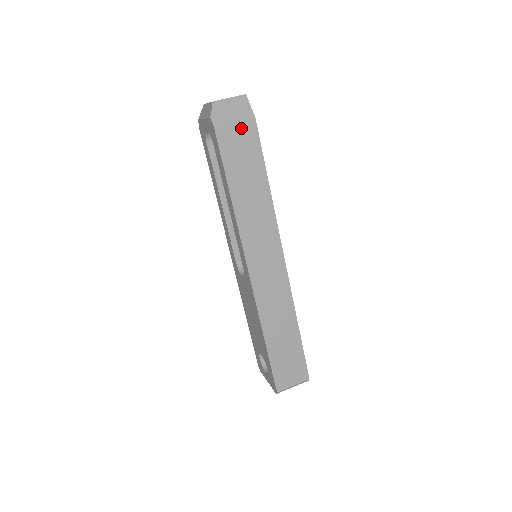
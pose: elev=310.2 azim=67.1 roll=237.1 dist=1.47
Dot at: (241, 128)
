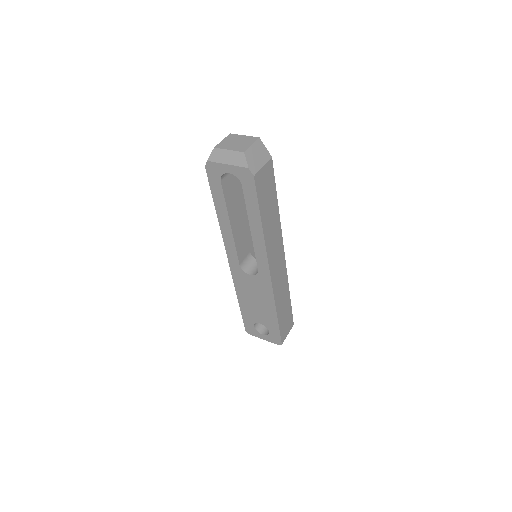
Dot at: (266, 169)
